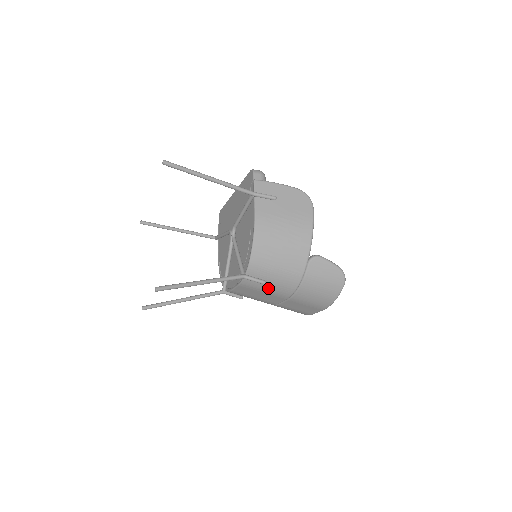
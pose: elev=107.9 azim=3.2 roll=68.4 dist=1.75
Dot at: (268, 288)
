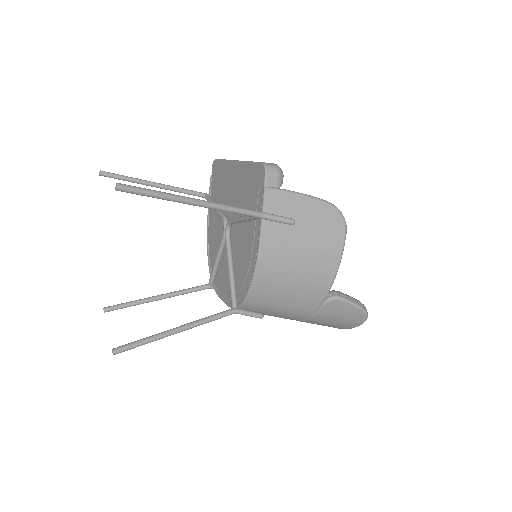
Dot at: occluded
